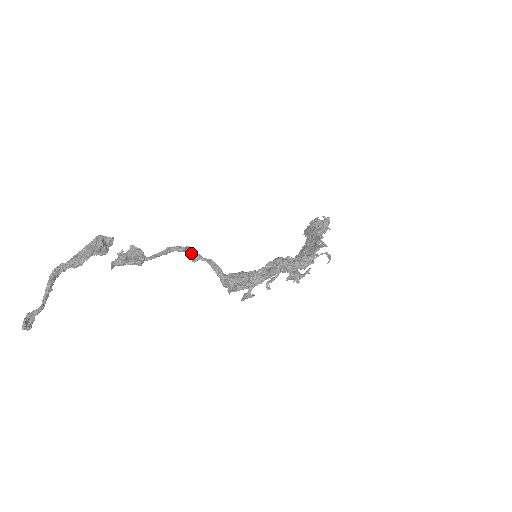
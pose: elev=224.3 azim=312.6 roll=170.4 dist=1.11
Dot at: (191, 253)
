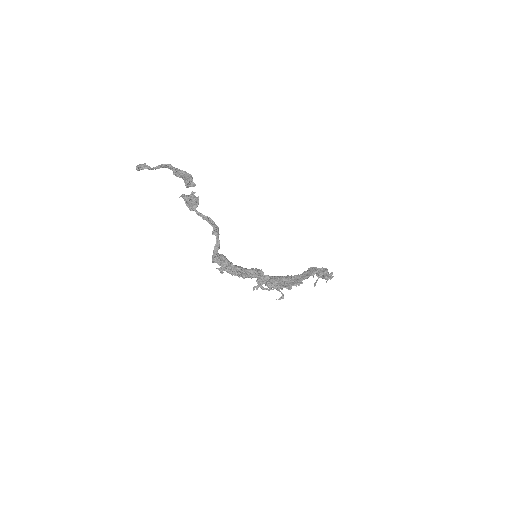
Dot at: (214, 230)
